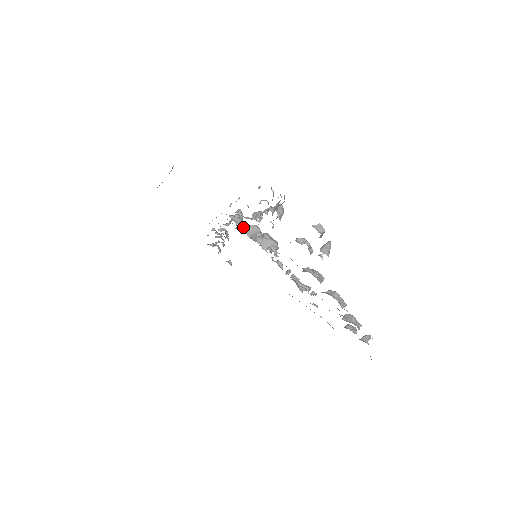
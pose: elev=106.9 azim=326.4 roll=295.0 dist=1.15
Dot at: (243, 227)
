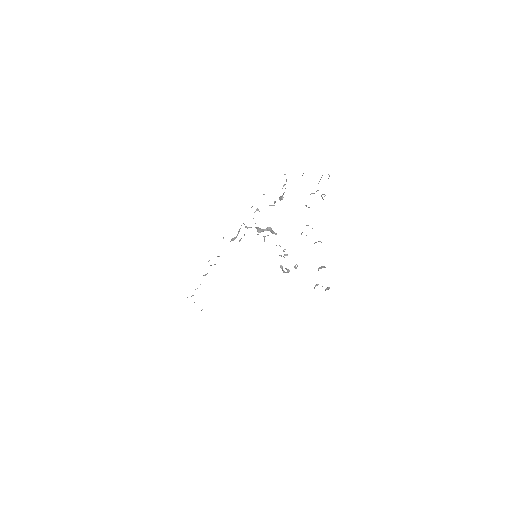
Dot at: occluded
